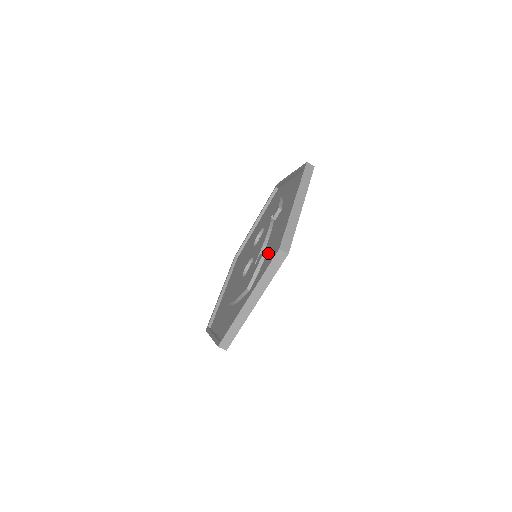
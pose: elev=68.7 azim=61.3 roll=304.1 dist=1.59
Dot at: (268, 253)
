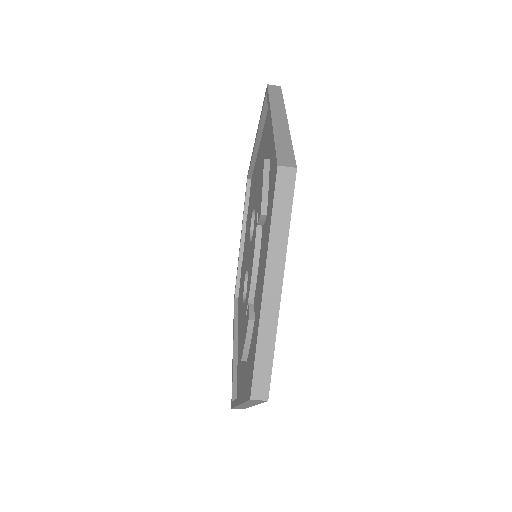
Dot at: (254, 325)
